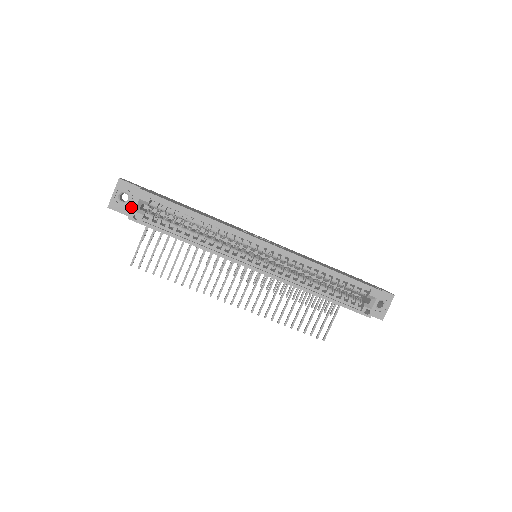
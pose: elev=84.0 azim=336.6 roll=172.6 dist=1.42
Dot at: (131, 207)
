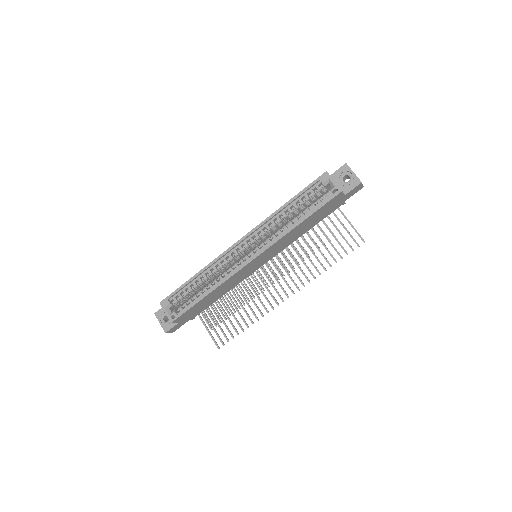
Dot at: occluded
